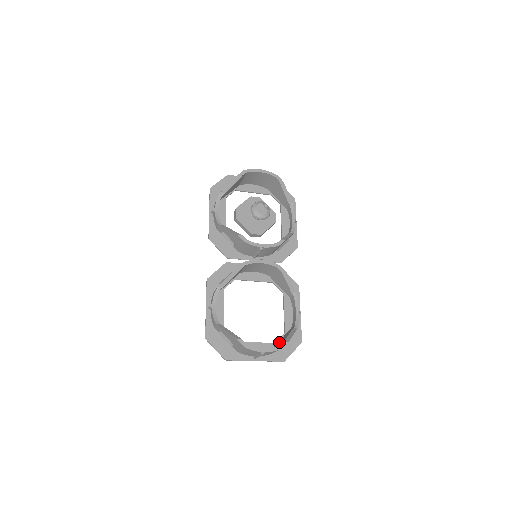
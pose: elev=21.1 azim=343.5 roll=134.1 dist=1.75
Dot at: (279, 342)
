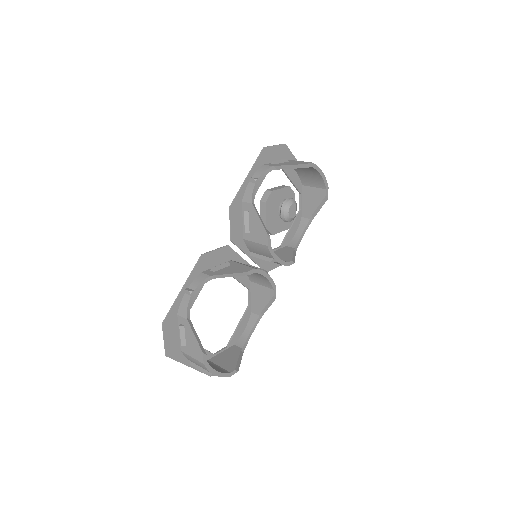
Dot at: (223, 360)
